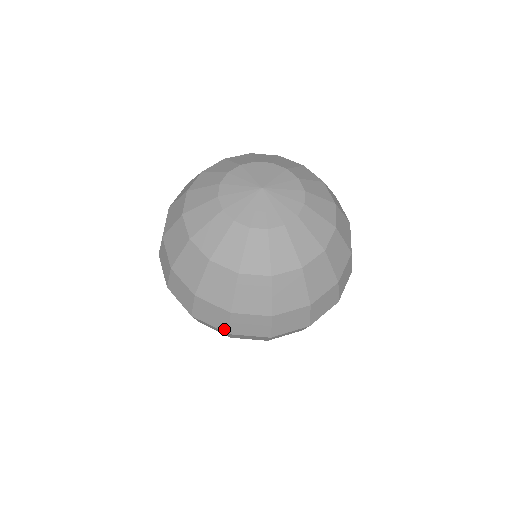
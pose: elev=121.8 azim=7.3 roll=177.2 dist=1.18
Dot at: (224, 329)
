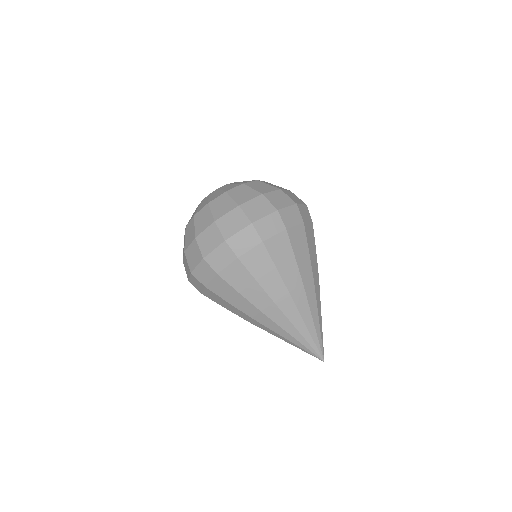
Dot at: (190, 271)
